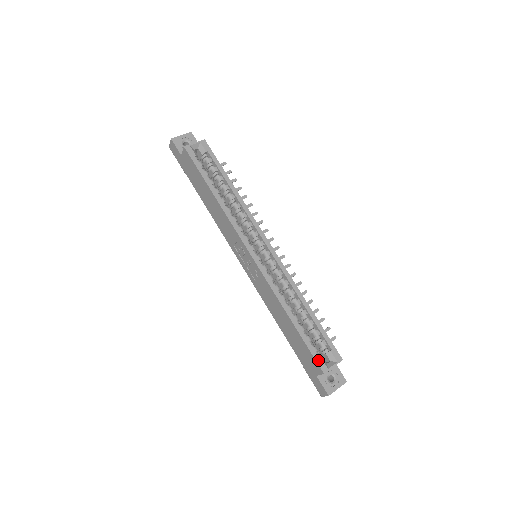
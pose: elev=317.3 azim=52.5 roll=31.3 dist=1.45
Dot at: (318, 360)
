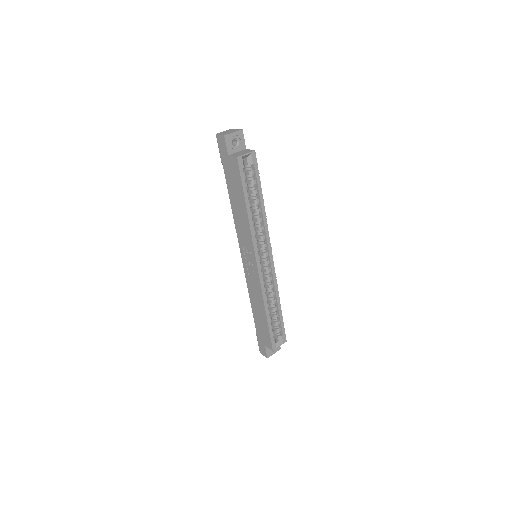
Dot at: (273, 342)
